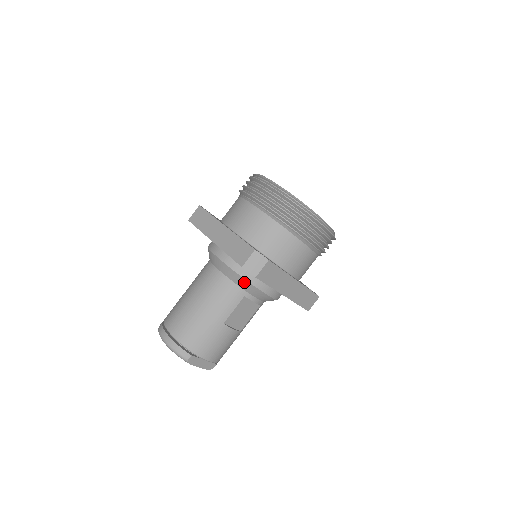
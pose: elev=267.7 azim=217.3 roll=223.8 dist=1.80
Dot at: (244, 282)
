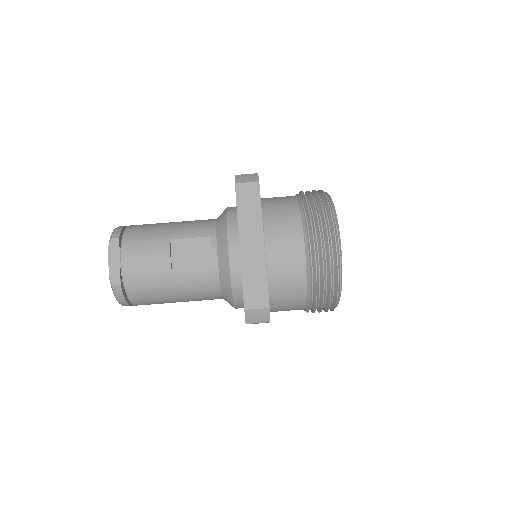
Dot at: (223, 220)
